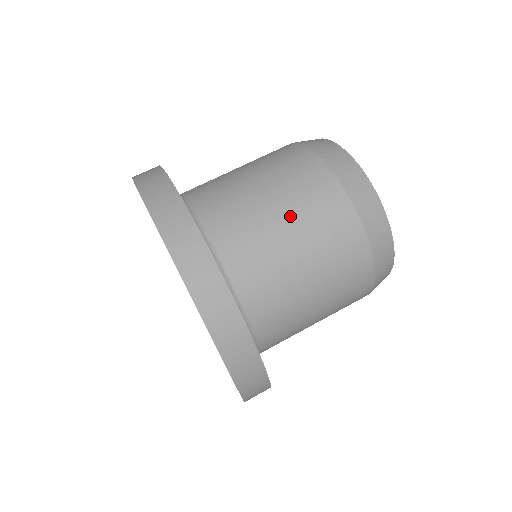
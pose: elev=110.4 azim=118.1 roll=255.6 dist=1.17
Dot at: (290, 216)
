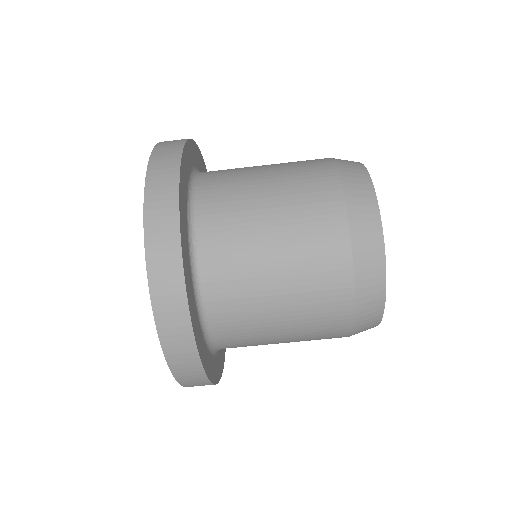
Dot at: (282, 236)
